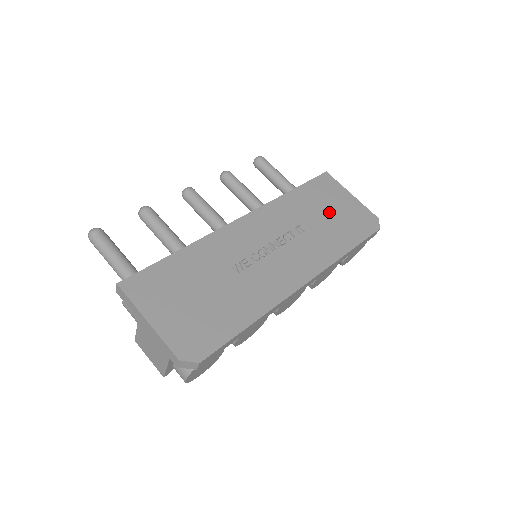
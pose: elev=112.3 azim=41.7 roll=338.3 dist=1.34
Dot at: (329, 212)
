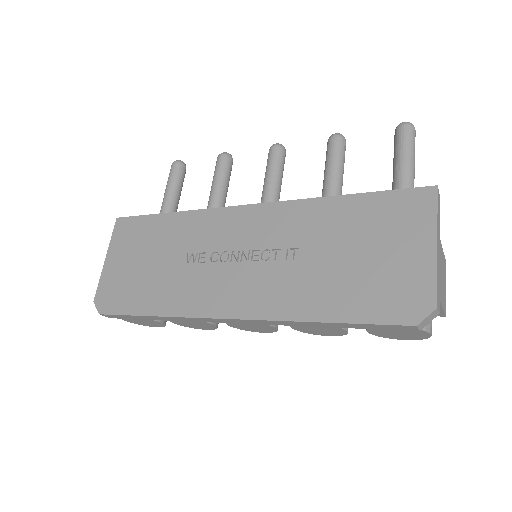
Dot at: (359, 252)
